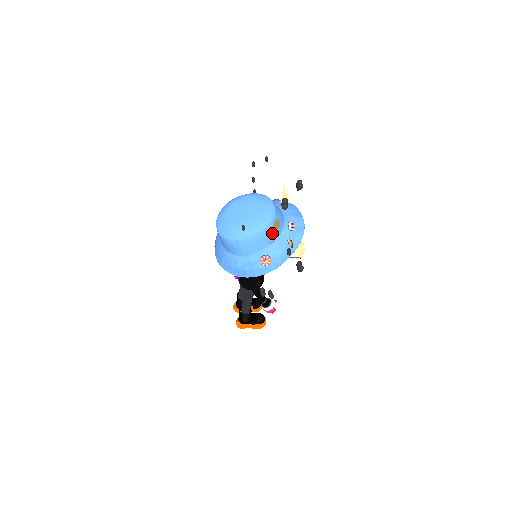
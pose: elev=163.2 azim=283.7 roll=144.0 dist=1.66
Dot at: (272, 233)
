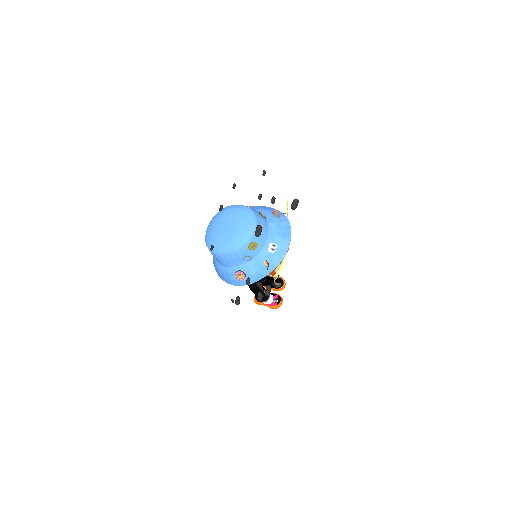
Dot at: (247, 253)
